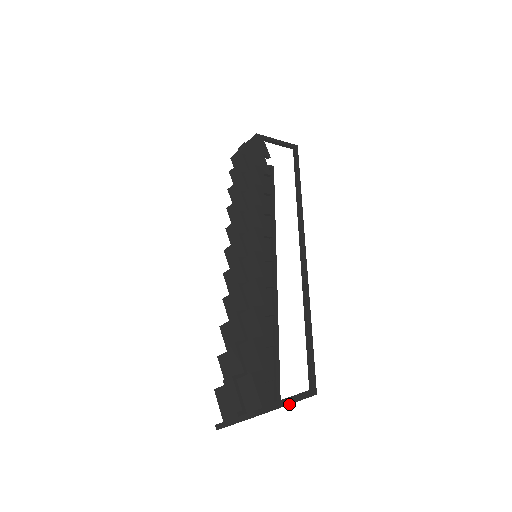
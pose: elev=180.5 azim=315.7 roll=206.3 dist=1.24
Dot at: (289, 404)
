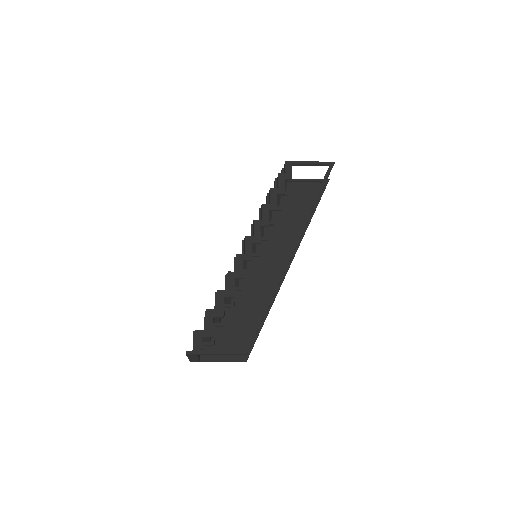
Dot at: (217, 354)
